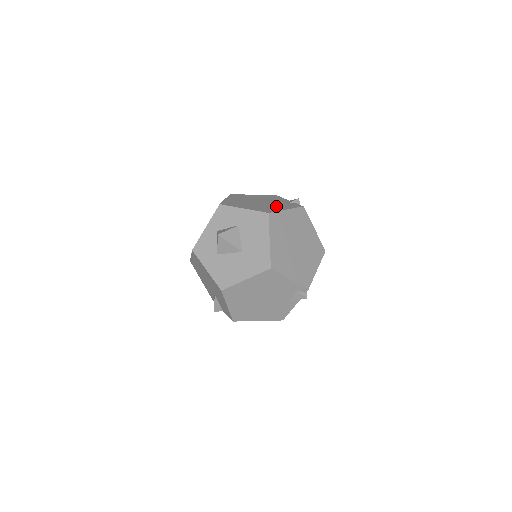
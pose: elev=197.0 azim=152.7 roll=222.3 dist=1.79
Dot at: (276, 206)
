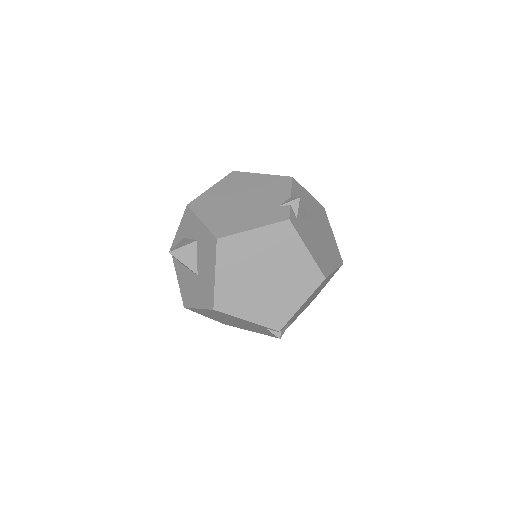
Dot at: (249, 216)
